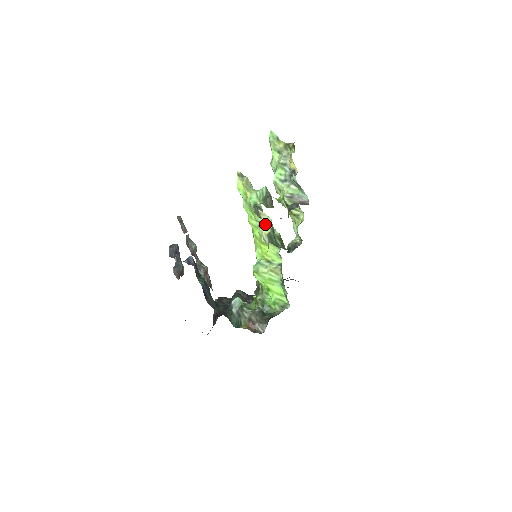
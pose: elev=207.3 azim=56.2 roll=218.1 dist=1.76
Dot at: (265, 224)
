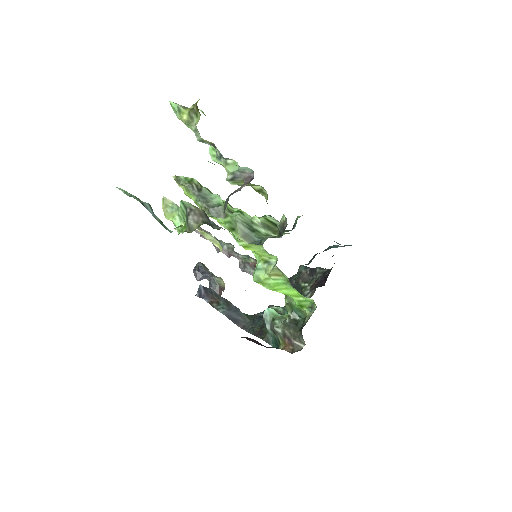
Dot at: (213, 241)
